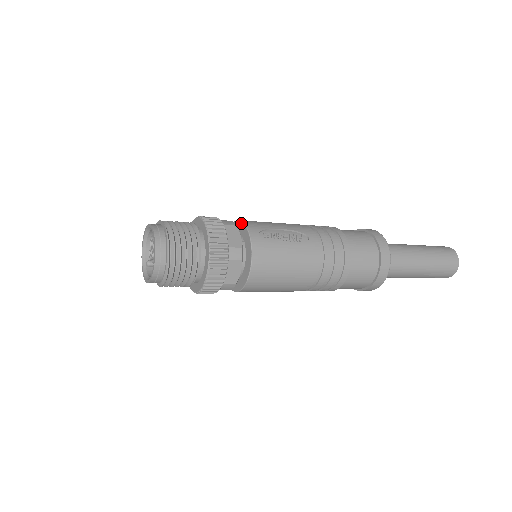
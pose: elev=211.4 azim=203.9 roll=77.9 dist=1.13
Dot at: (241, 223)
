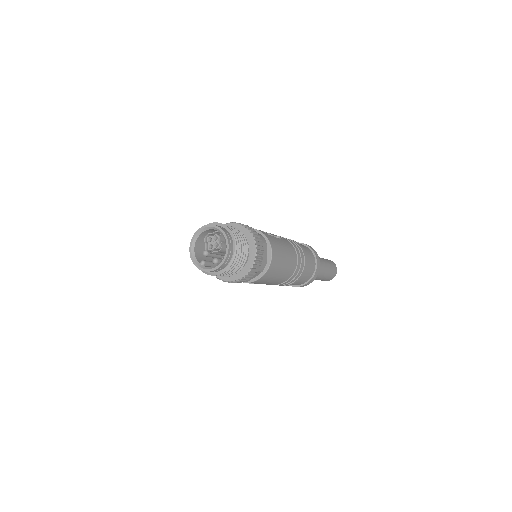
Dot at: occluded
